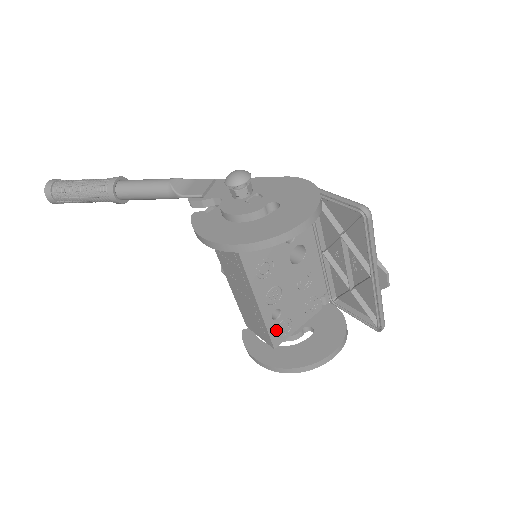
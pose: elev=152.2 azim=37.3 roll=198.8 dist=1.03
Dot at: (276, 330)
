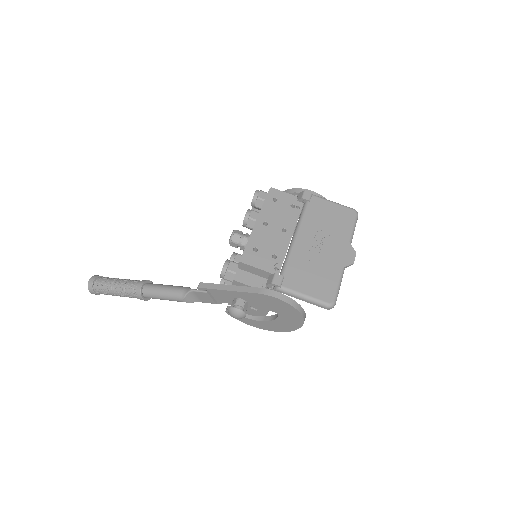
Dot at: occluded
